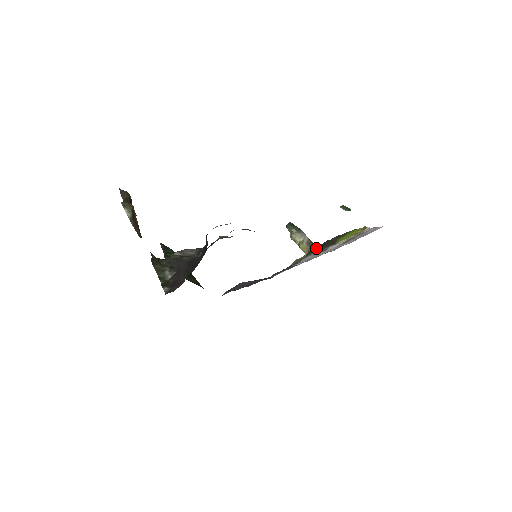
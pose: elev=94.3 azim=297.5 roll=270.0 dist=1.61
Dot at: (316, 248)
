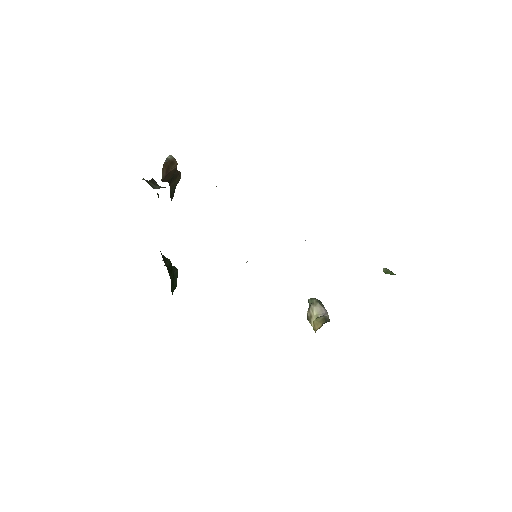
Dot at: occluded
